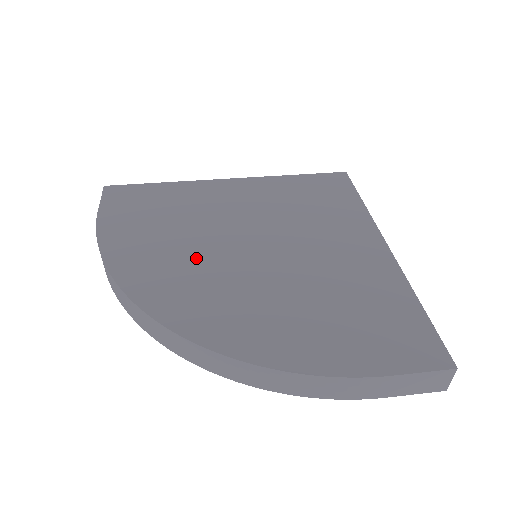
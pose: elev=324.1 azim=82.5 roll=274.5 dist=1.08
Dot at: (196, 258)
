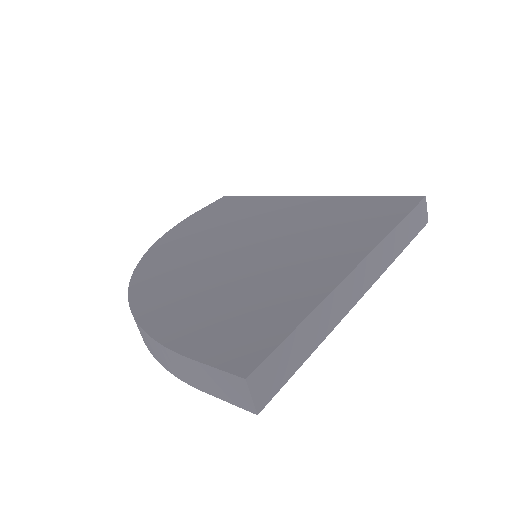
Dot at: (204, 245)
